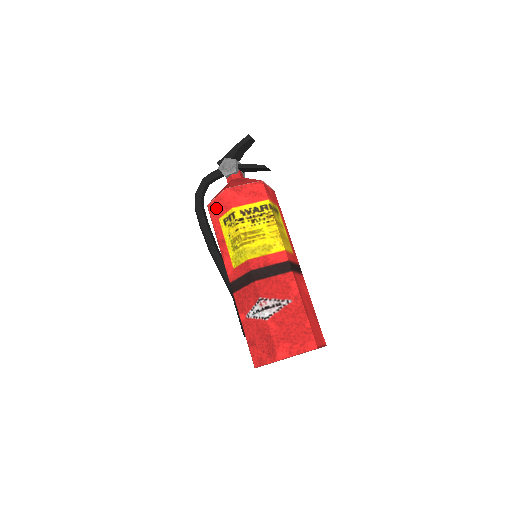
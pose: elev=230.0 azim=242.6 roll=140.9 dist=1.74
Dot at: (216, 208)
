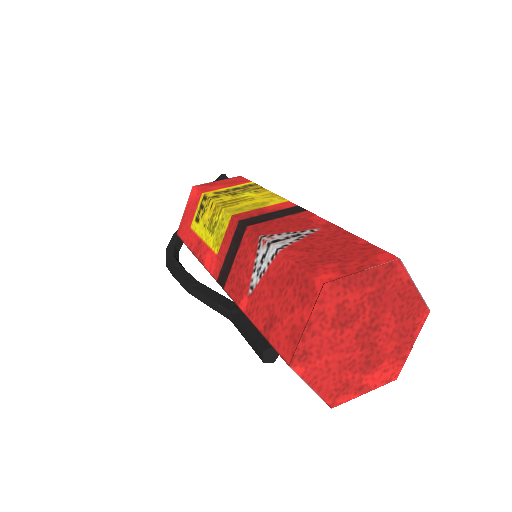
Dot at: (186, 221)
